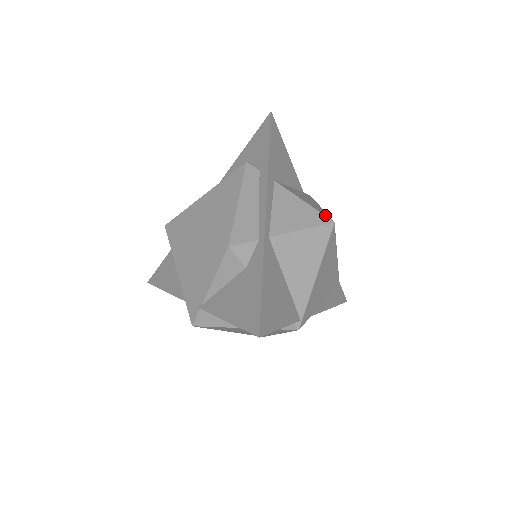
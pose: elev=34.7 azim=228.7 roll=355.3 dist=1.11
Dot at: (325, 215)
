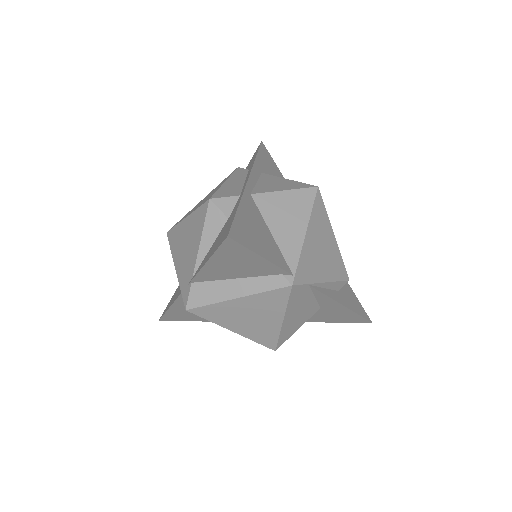
Dot at: (309, 185)
